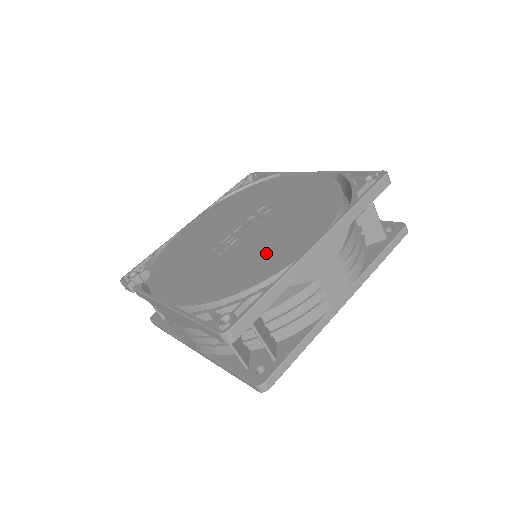
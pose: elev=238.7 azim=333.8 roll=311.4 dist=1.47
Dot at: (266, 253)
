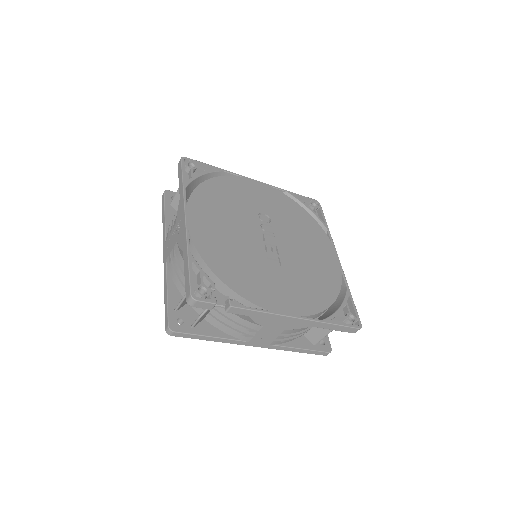
Dot at: (318, 264)
